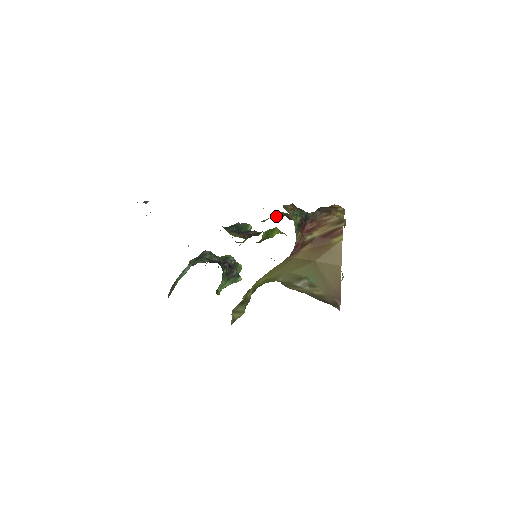
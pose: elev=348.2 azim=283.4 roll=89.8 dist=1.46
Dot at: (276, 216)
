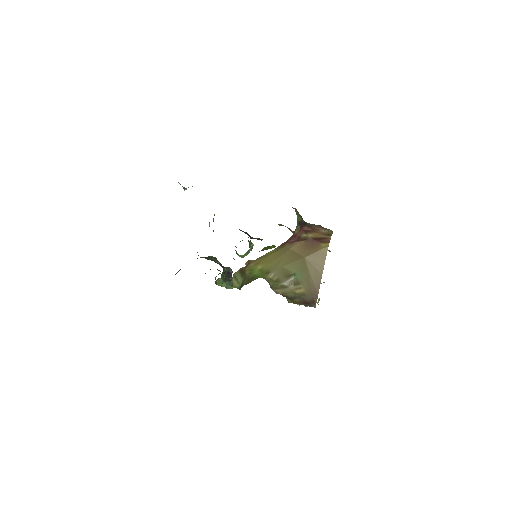
Dot at: (280, 225)
